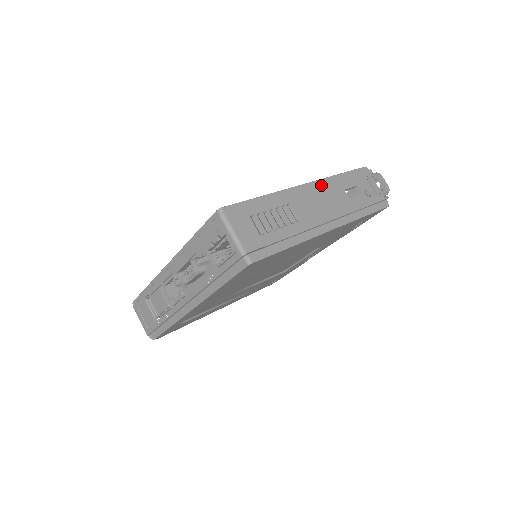
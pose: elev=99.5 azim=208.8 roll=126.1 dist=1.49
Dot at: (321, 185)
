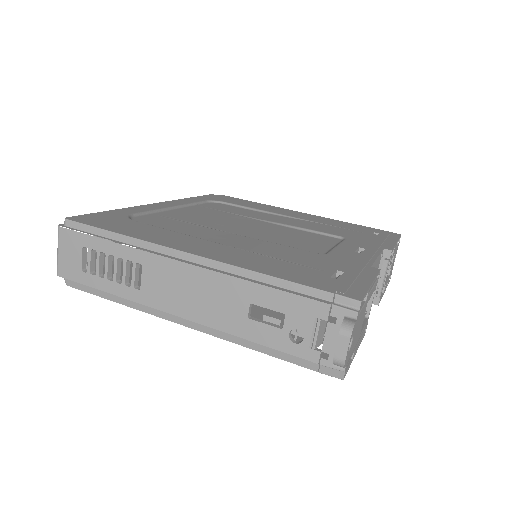
Dot at: (211, 272)
